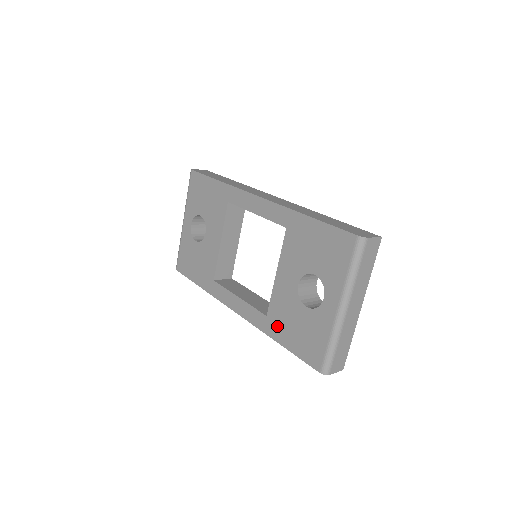
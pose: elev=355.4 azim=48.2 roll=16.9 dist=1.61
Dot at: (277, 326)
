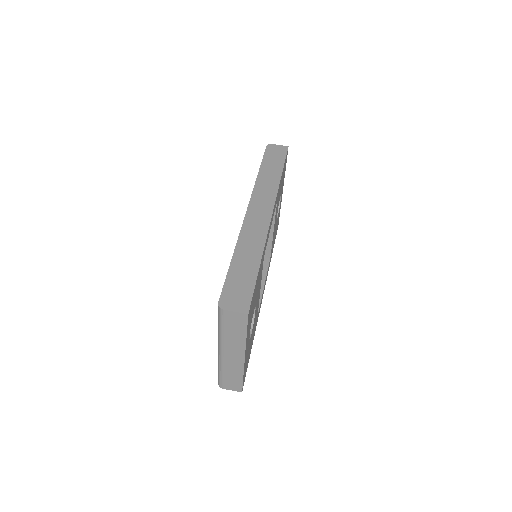
Dot at: occluded
